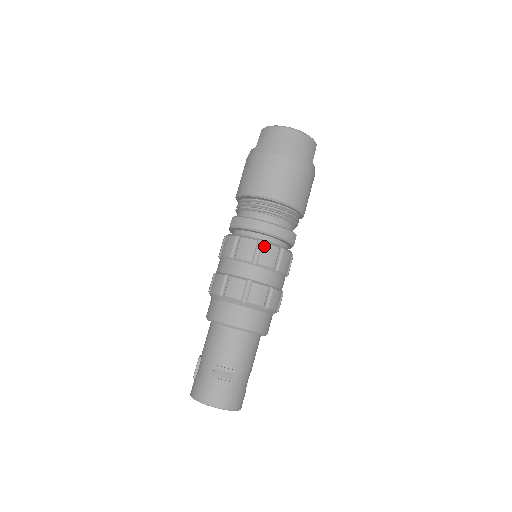
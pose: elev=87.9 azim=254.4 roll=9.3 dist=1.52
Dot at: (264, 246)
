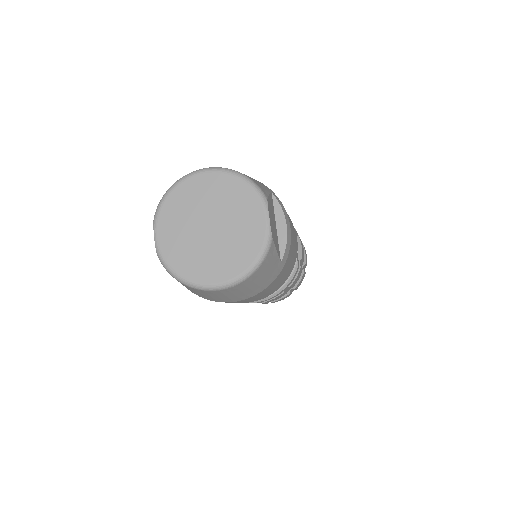
Dot at: occluded
